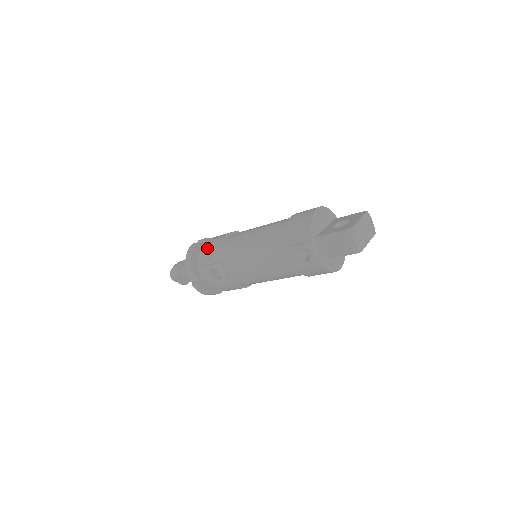
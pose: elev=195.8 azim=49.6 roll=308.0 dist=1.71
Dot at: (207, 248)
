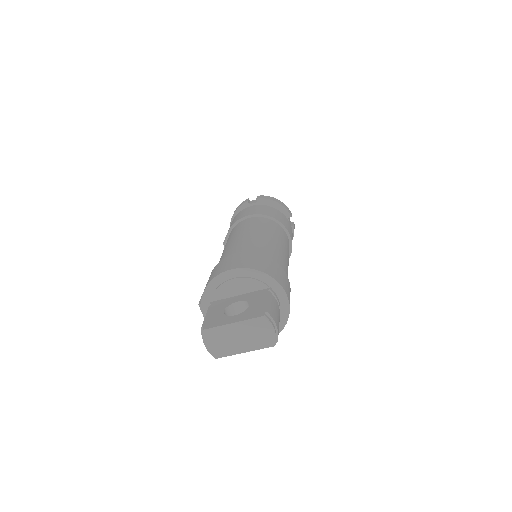
Dot at: (235, 217)
